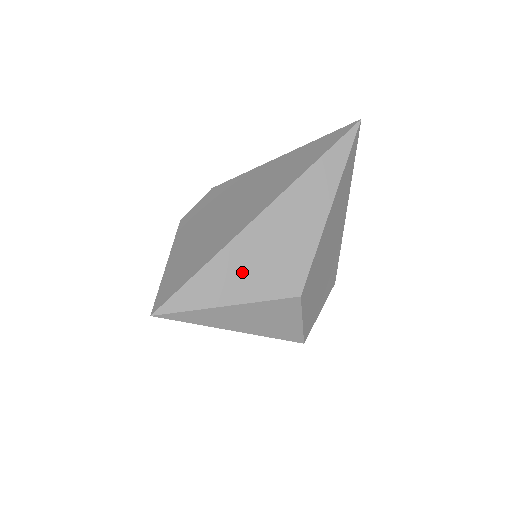
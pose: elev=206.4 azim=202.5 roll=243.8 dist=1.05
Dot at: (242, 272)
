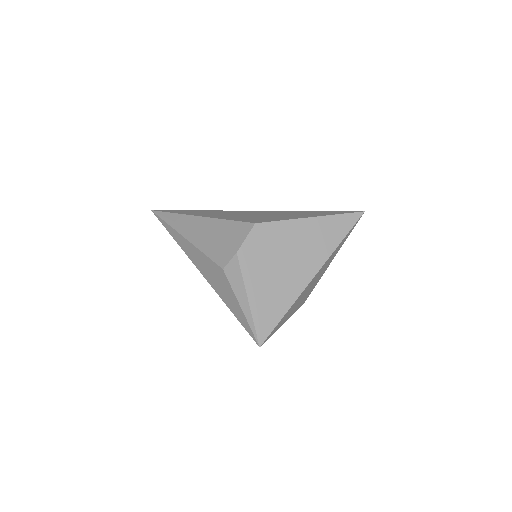
Dot at: occluded
